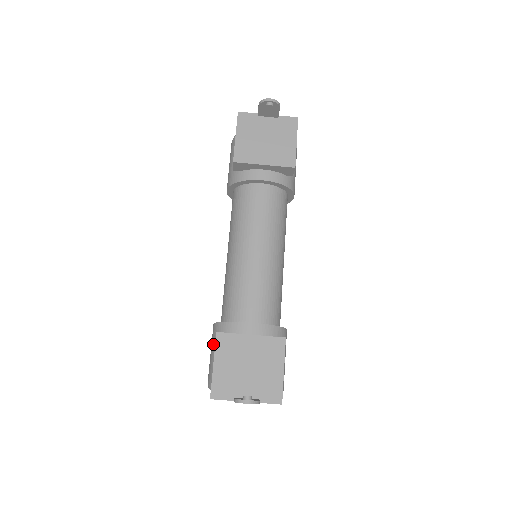
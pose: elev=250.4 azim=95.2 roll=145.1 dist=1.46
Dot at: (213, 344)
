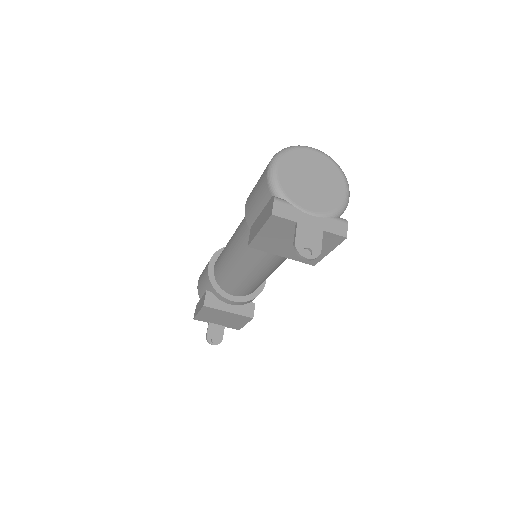
Dot at: (204, 282)
